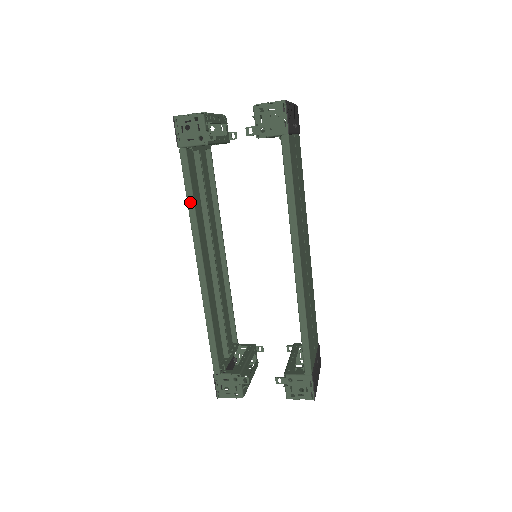
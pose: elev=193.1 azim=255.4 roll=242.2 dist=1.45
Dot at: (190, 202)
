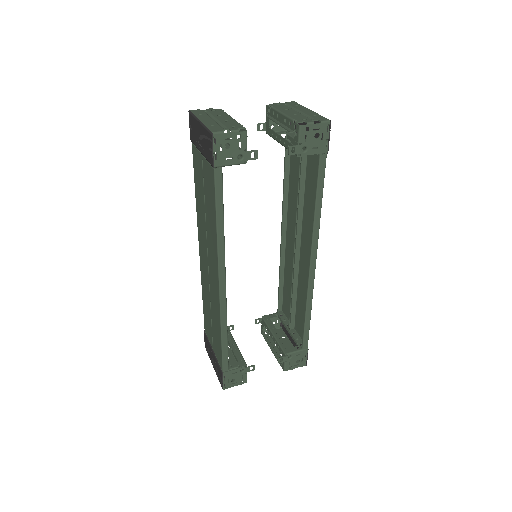
Dot at: (220, 223)
